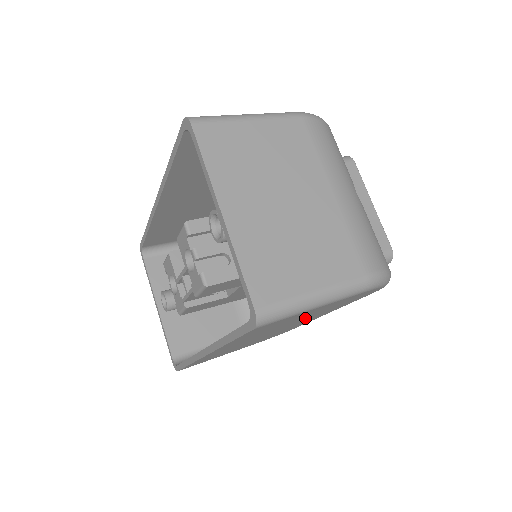
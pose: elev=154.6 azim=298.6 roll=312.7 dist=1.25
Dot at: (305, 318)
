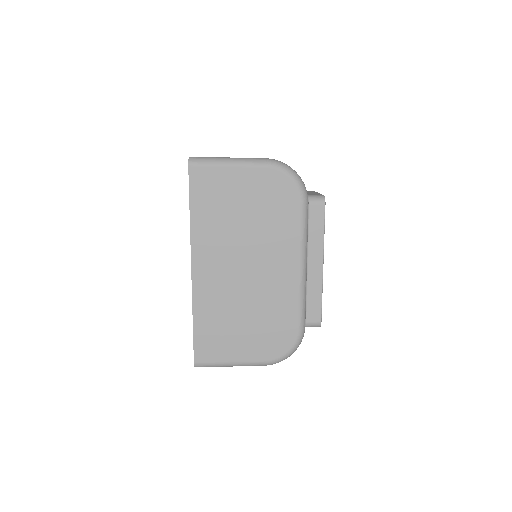
Dot at: (257, 229)
